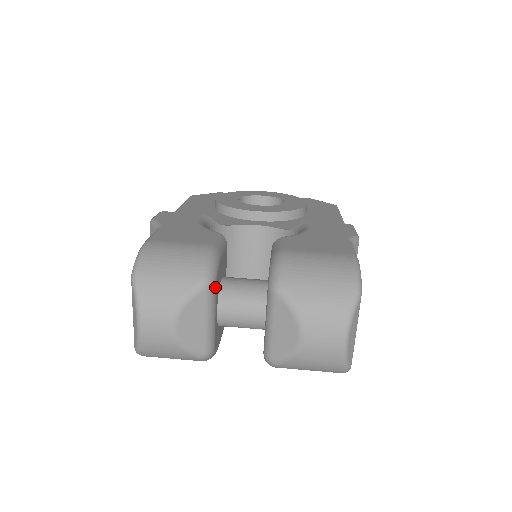
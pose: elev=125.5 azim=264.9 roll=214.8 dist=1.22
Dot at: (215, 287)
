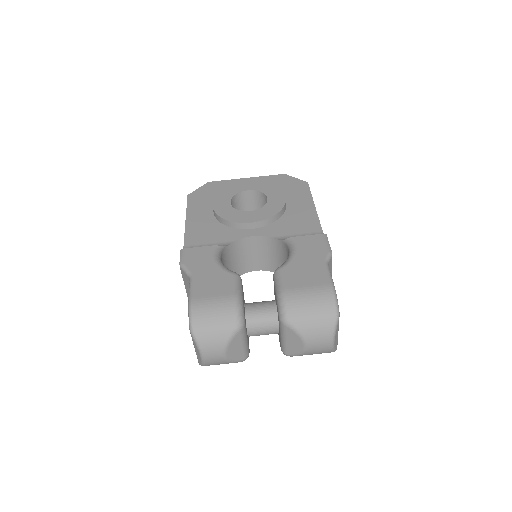
Dot at: (245, 325)
